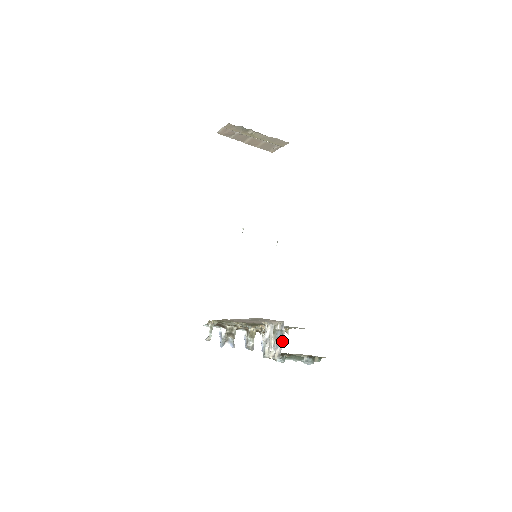
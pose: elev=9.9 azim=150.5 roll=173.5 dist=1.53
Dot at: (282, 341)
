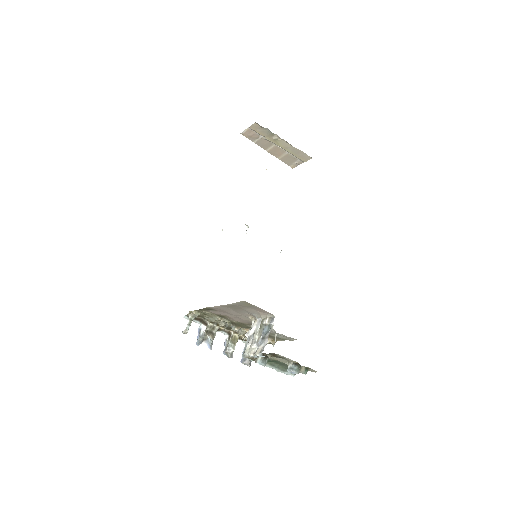
Dot at: (268, 336)
